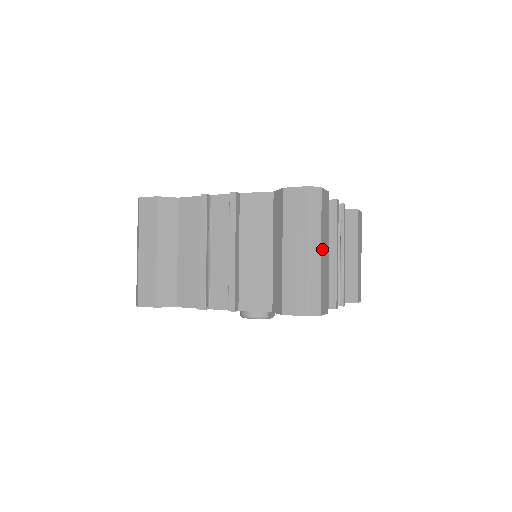
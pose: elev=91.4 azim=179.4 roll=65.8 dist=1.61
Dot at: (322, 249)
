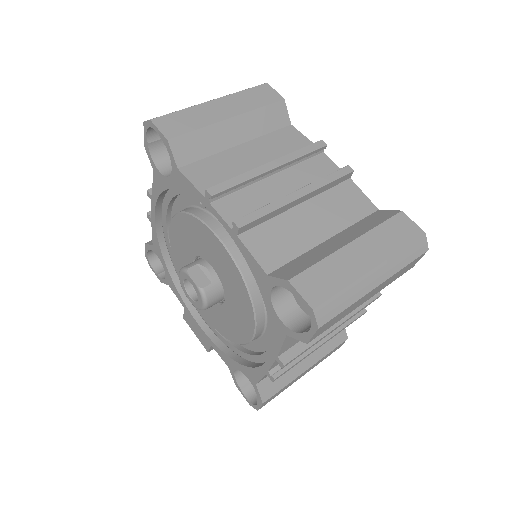
Dot at: (218, 102)
